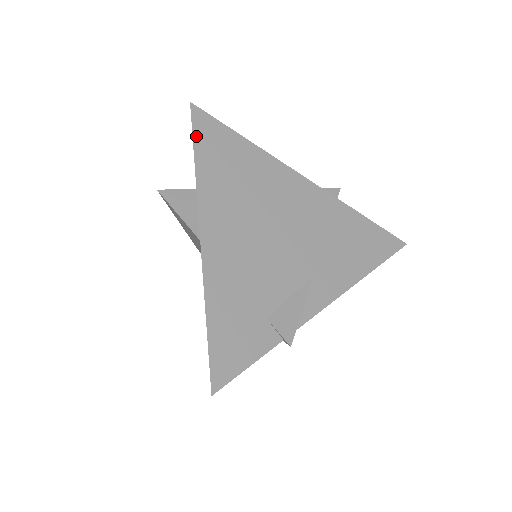
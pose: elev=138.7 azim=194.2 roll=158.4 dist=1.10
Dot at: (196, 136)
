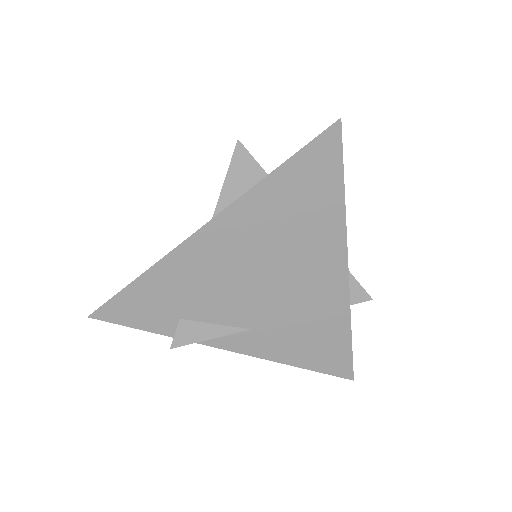
Dot at: (303, 153)
